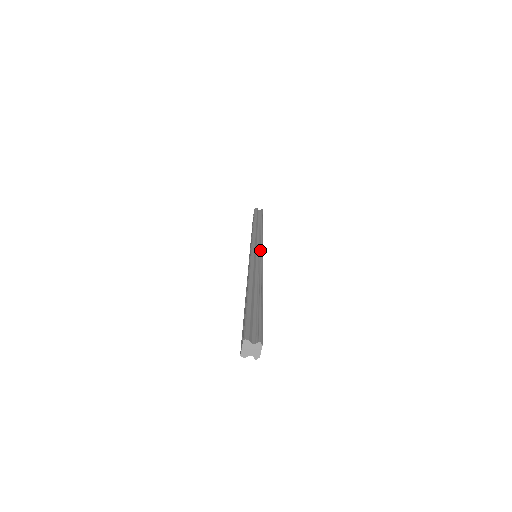
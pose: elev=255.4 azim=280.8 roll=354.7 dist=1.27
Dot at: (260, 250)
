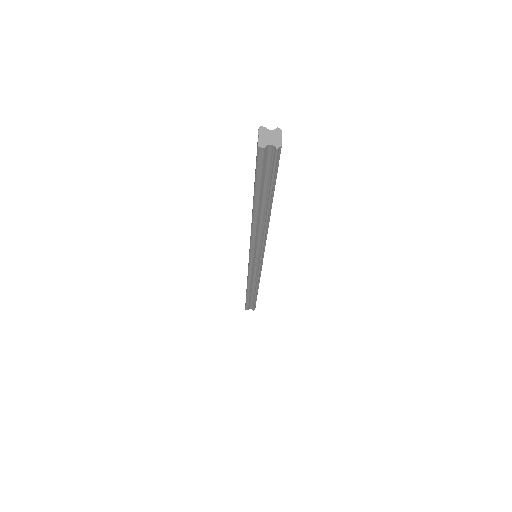
Dot at: occluded
